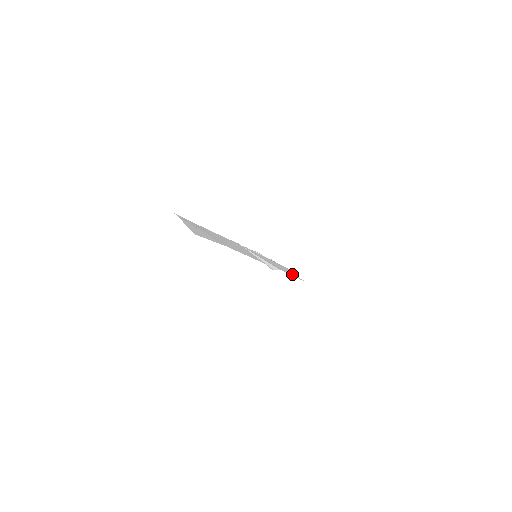
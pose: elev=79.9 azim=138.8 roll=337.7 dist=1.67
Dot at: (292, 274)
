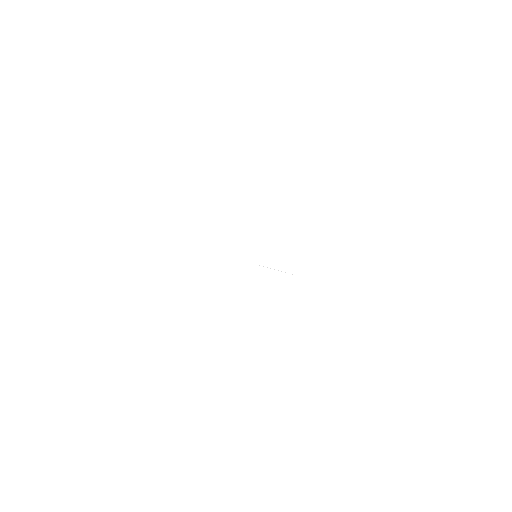
Dot at: occluded
